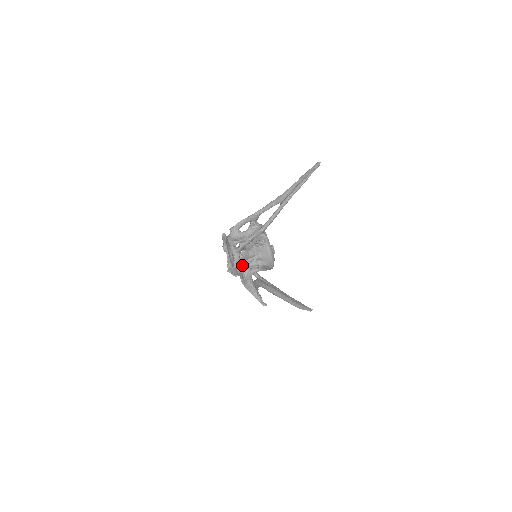
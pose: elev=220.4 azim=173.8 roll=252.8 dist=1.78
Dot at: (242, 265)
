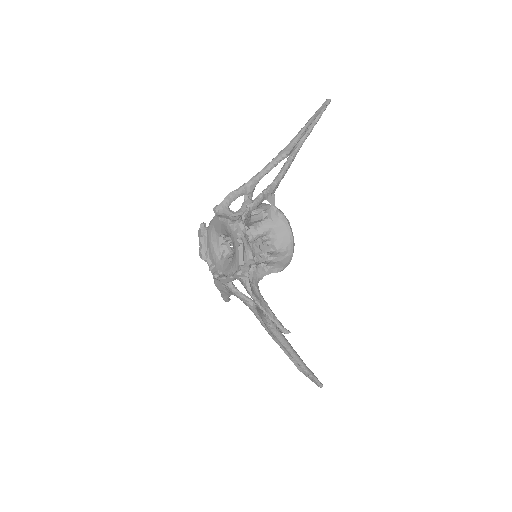
Dot at: (250, 247)
